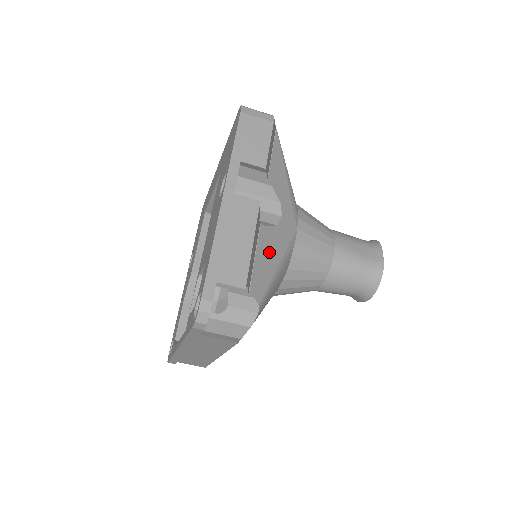
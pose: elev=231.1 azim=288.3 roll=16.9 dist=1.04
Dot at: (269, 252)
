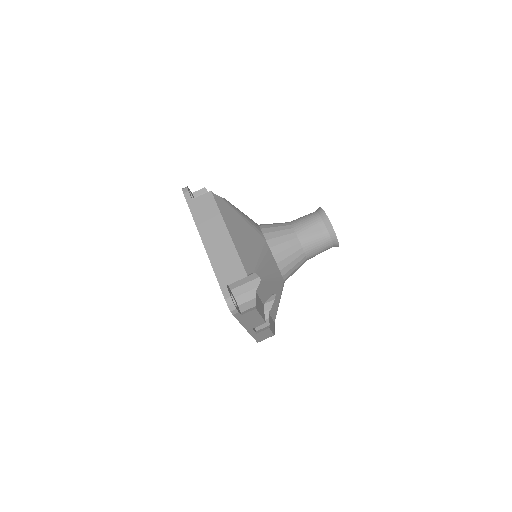
Dot at: occluded
